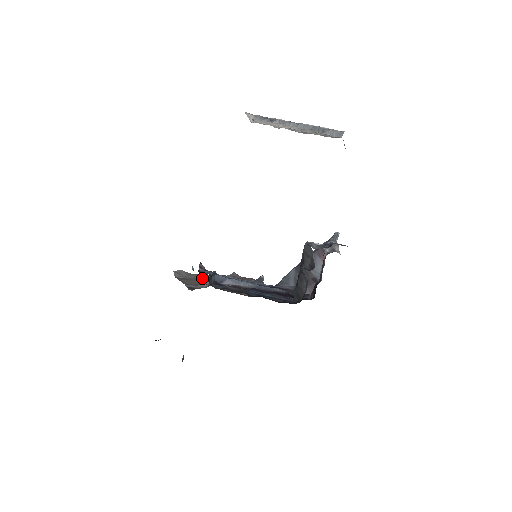
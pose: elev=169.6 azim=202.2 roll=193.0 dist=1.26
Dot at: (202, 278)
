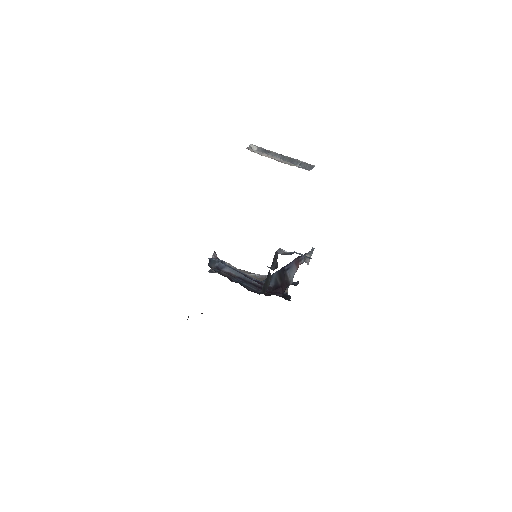
Dot at: occluded
